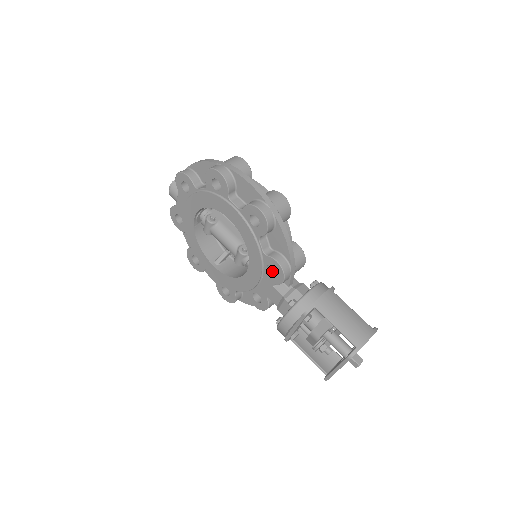
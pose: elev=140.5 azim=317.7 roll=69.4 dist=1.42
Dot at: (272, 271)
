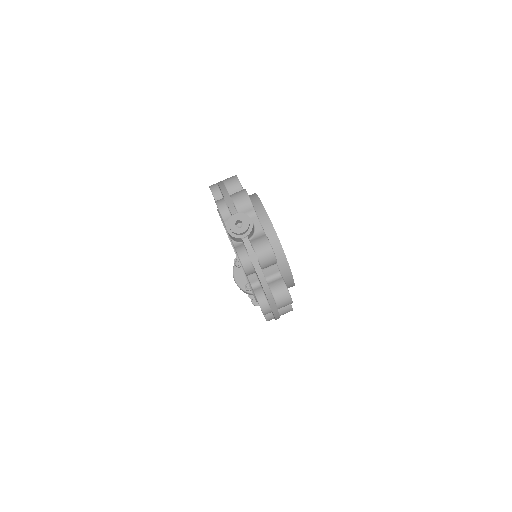
Dot at: occluded
